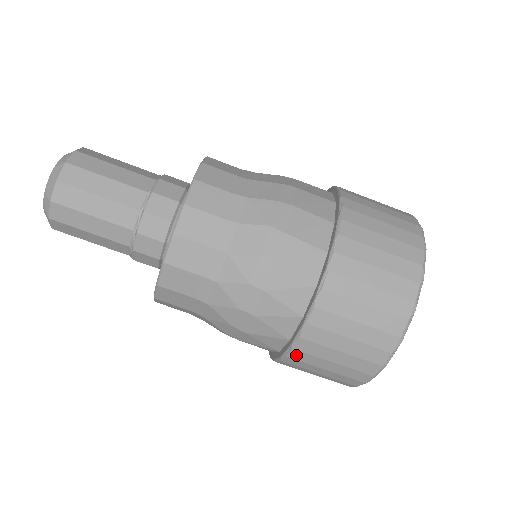
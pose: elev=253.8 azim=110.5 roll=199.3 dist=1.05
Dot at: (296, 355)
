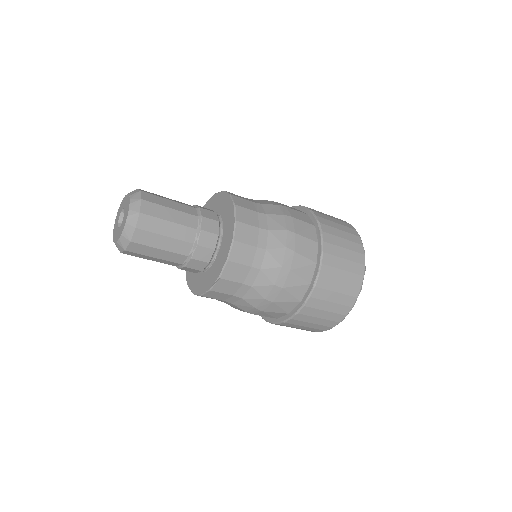
Dot at: (305, 311)
